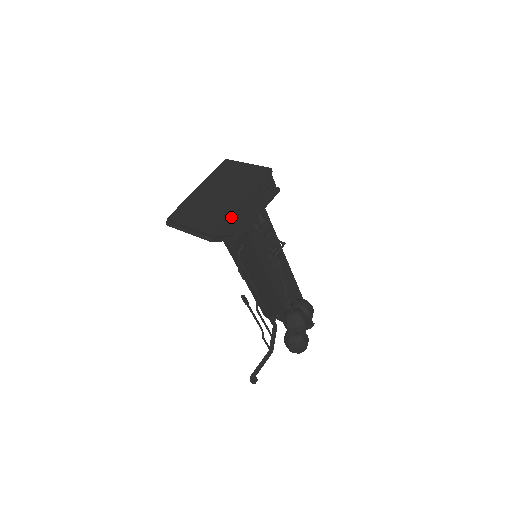
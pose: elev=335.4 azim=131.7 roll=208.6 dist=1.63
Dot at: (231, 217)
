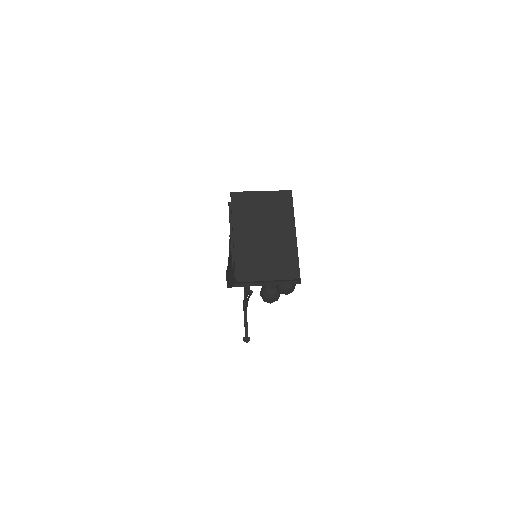
Dot at: occluded
